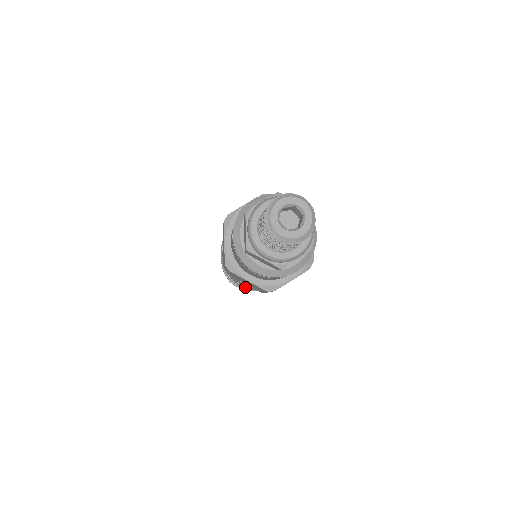
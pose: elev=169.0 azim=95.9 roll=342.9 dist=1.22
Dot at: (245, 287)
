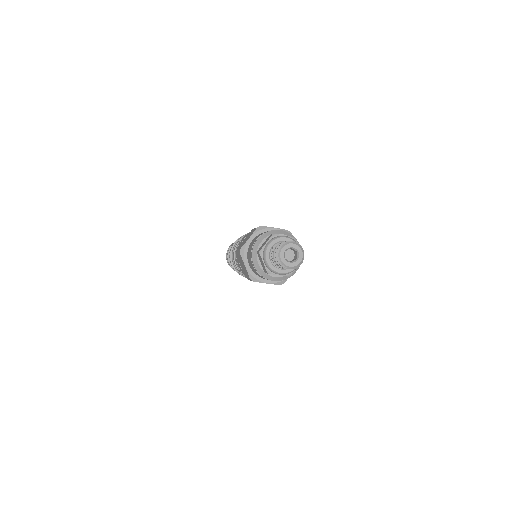
Dot at: occluded
